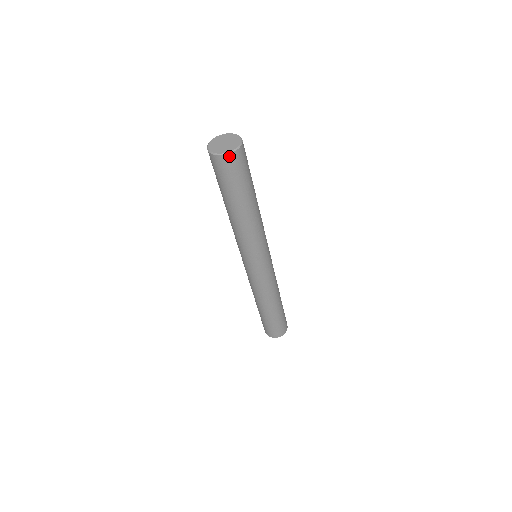
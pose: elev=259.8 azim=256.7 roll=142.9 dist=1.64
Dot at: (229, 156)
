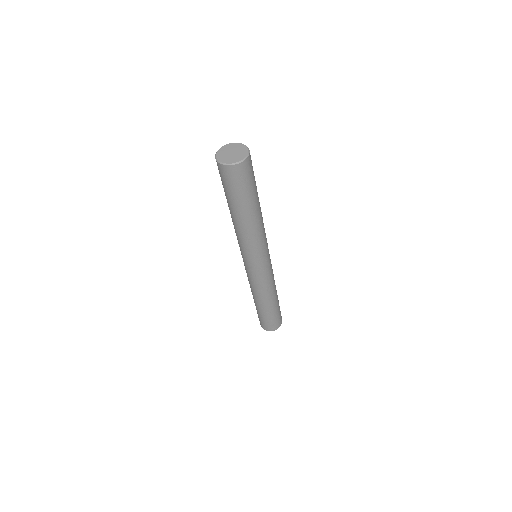
Dot at: (249, 156)
